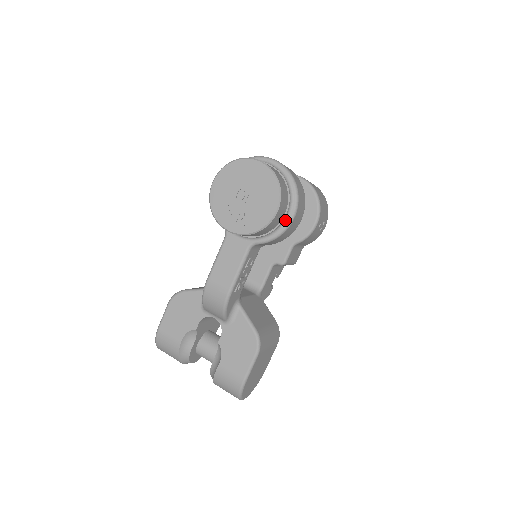
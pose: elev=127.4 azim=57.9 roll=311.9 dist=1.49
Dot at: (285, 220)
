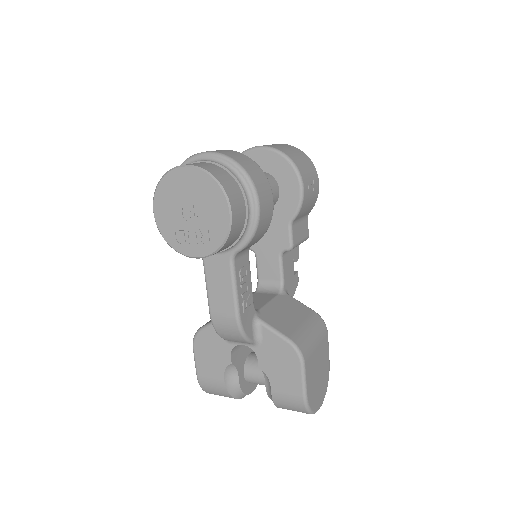
Dot at: (251, 213)
